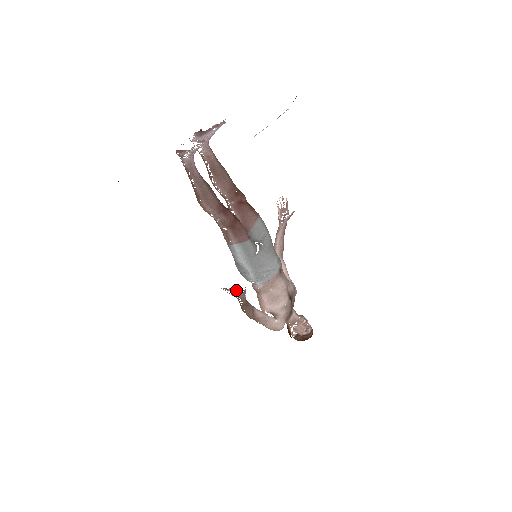
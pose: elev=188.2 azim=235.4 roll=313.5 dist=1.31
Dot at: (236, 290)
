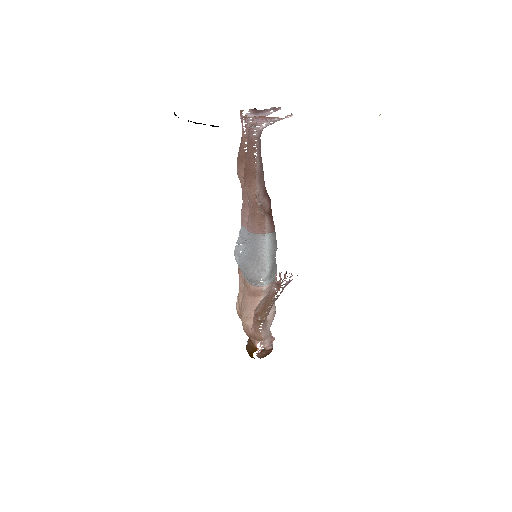
Dot at: occluded
